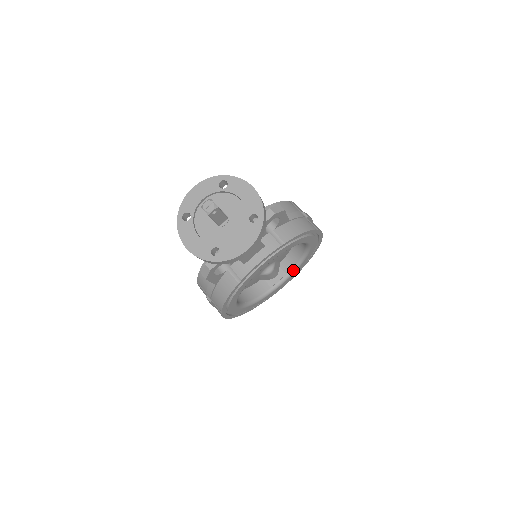
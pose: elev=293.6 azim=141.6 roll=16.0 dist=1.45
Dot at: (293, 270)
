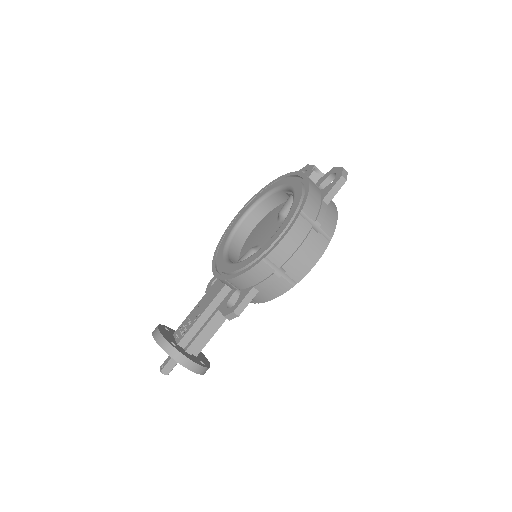
Dot at: occluded
